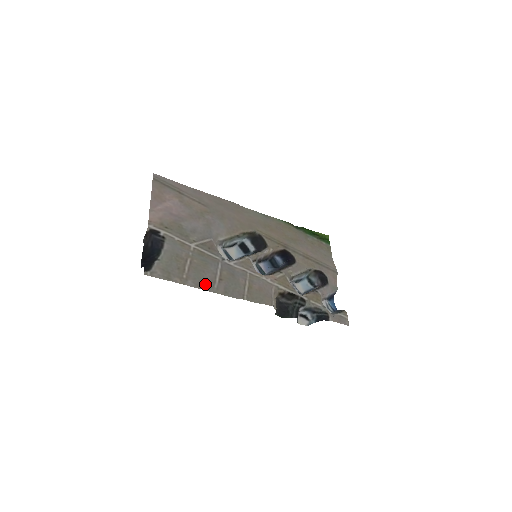
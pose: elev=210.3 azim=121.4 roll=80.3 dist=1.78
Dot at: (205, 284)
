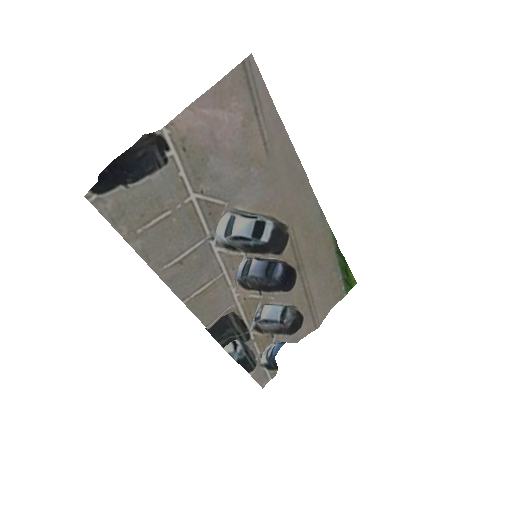
Dot at: (156, 255)
